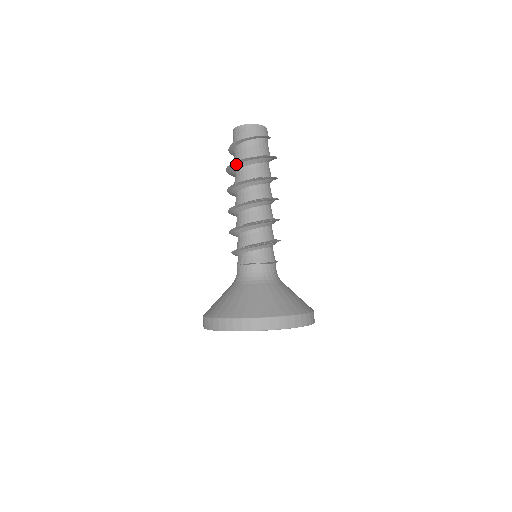
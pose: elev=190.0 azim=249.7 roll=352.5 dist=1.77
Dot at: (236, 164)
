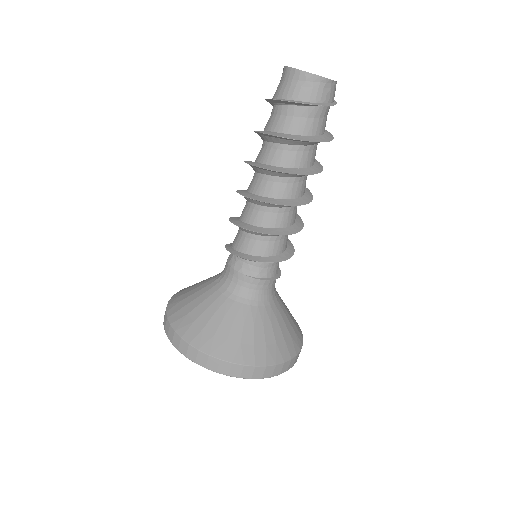
Dot at: (294, 140)
